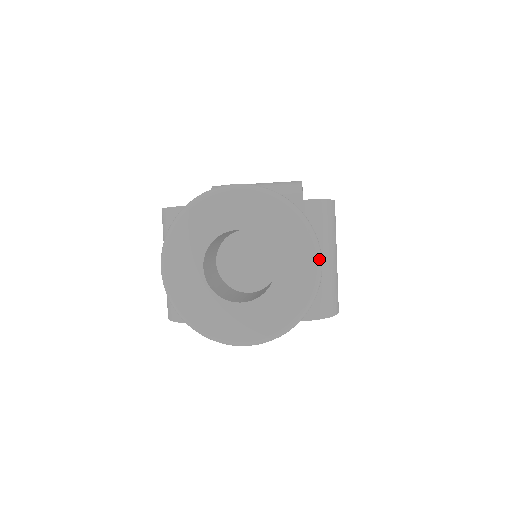
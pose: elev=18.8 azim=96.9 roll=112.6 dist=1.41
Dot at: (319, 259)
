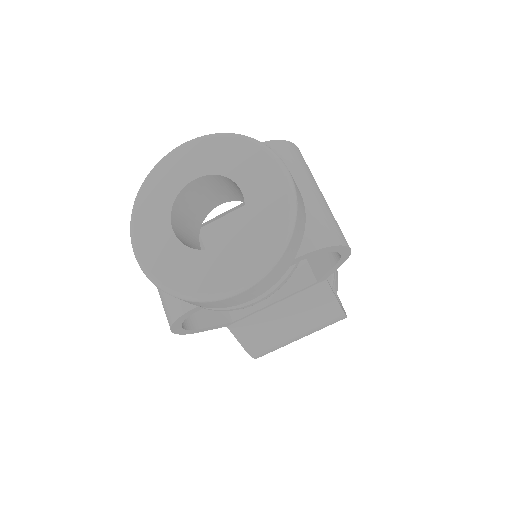
Dot at: (283, 167)
